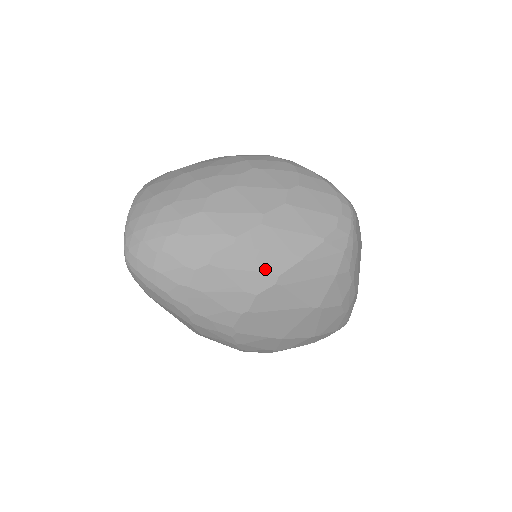
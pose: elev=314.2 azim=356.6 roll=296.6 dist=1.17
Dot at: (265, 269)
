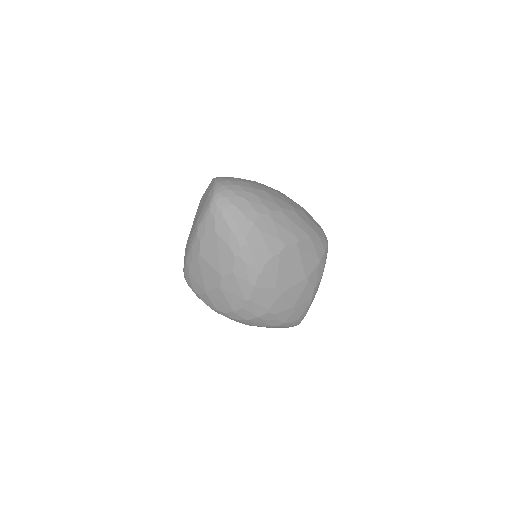
Dot at: (294, 233)
